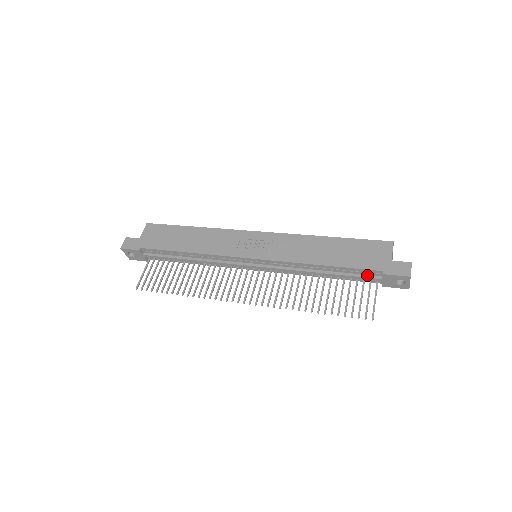
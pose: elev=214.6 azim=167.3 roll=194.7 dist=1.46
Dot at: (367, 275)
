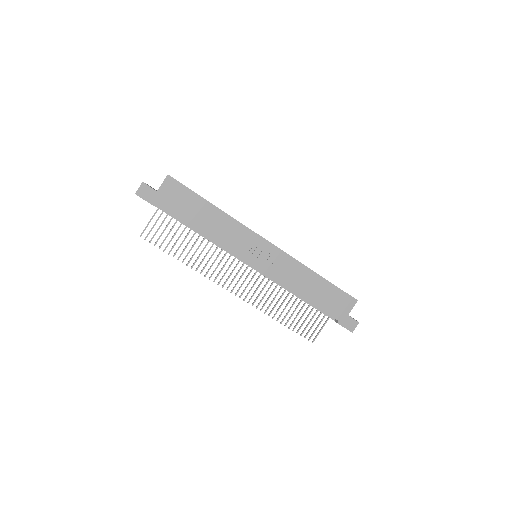
Dot at: occluded
